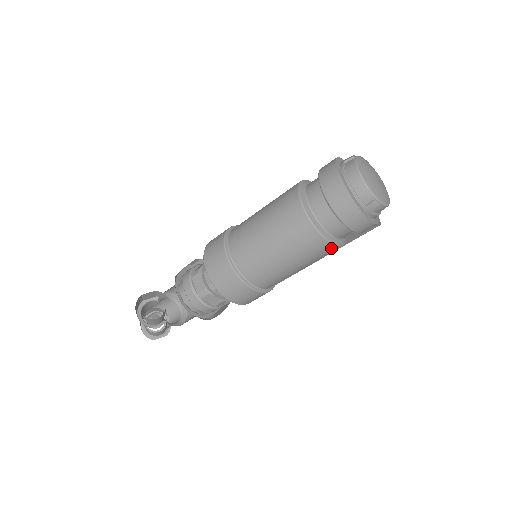
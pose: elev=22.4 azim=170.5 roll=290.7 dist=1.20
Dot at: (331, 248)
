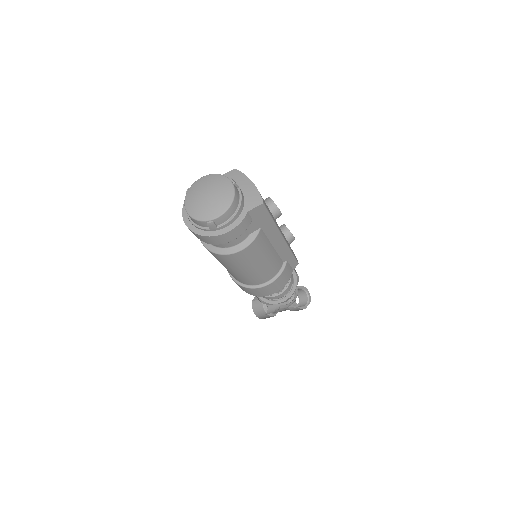
Dot at: (244, 252)
